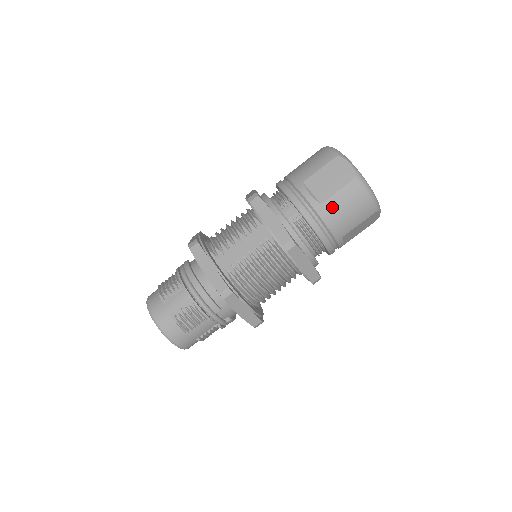
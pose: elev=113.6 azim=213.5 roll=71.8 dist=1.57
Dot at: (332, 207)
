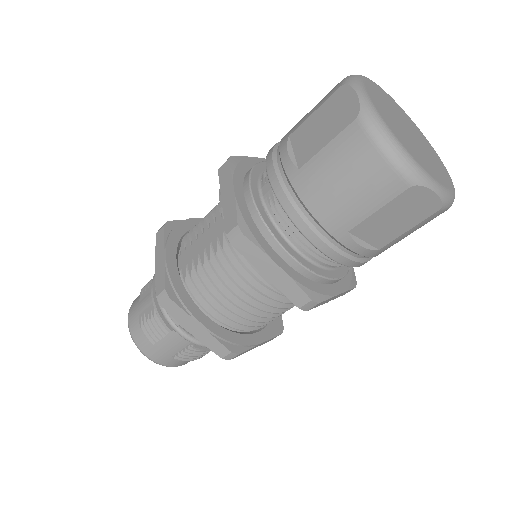
Dot at: (315, 174)
